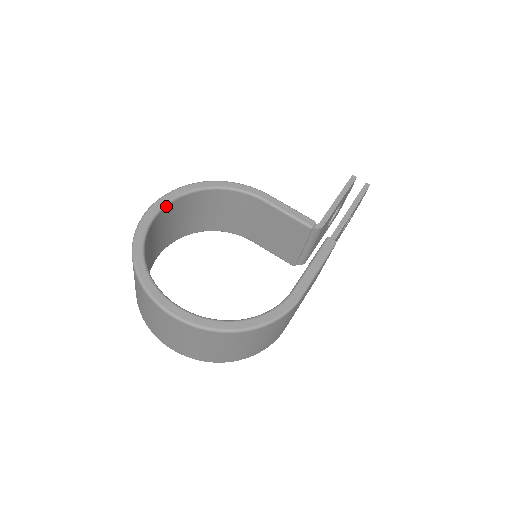
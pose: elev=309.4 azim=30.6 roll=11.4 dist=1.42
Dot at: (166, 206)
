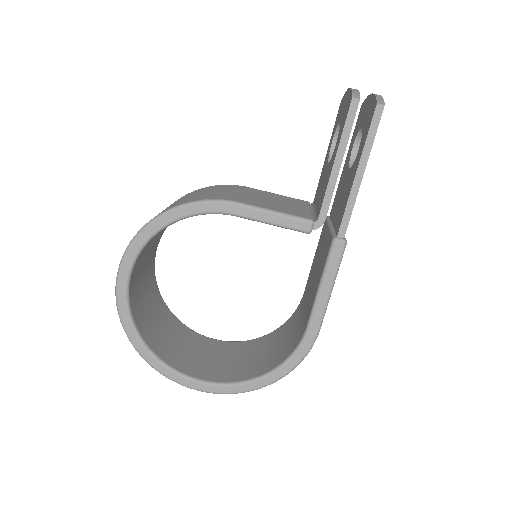
Dot at: (131, 275)
